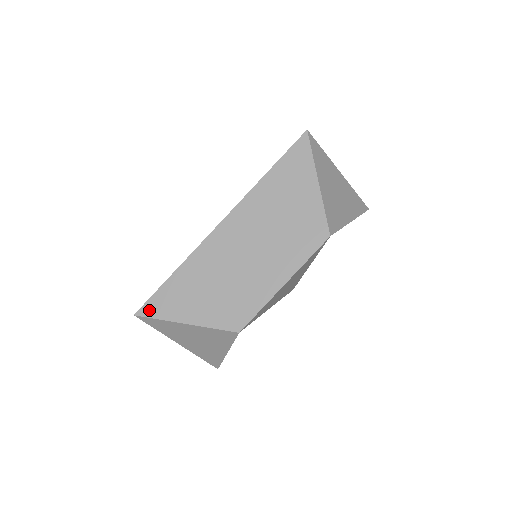
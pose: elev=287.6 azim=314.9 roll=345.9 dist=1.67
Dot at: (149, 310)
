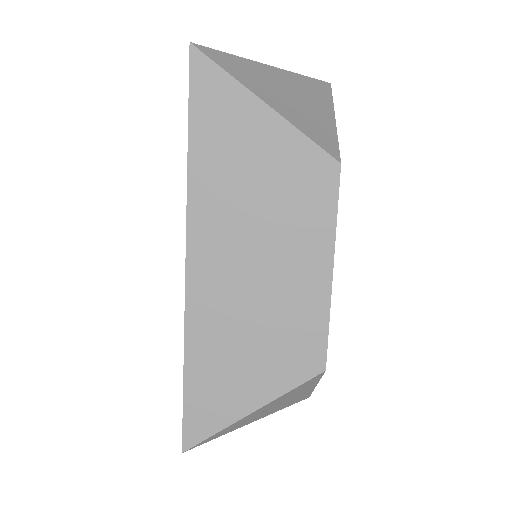
Dot at: (195, 433)
